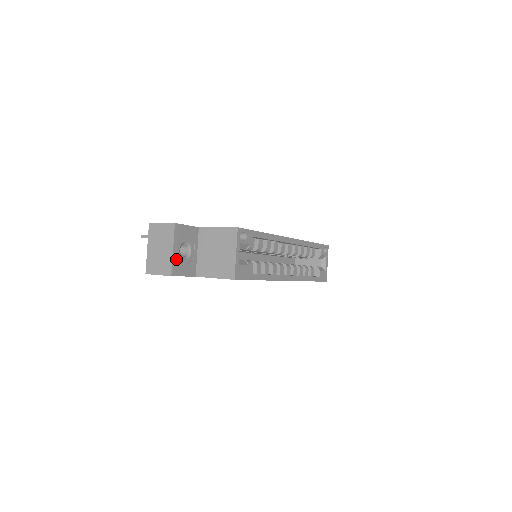
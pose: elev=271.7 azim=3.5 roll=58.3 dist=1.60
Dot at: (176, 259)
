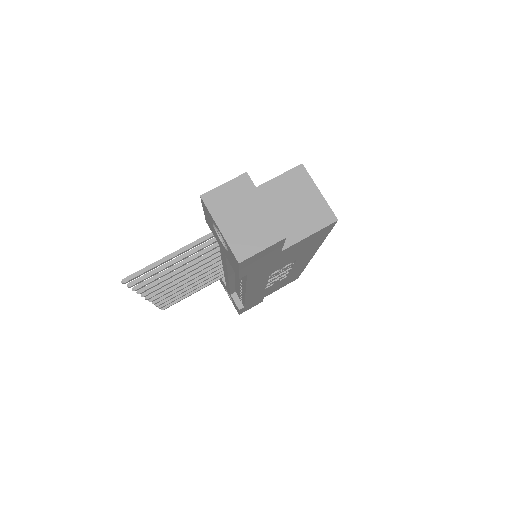
Dot at: (272, 219)
